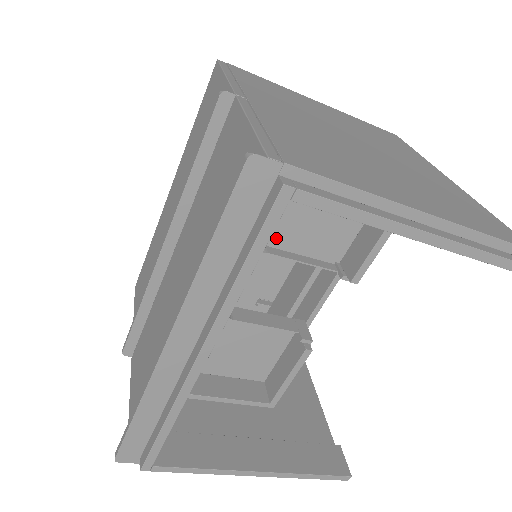
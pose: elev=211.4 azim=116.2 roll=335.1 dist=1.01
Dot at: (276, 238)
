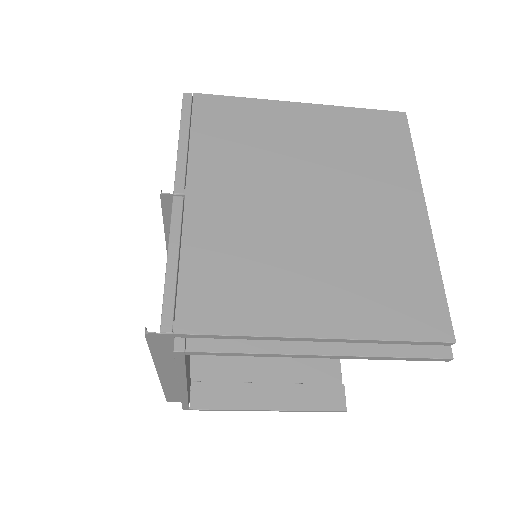
Dot at: occluded
